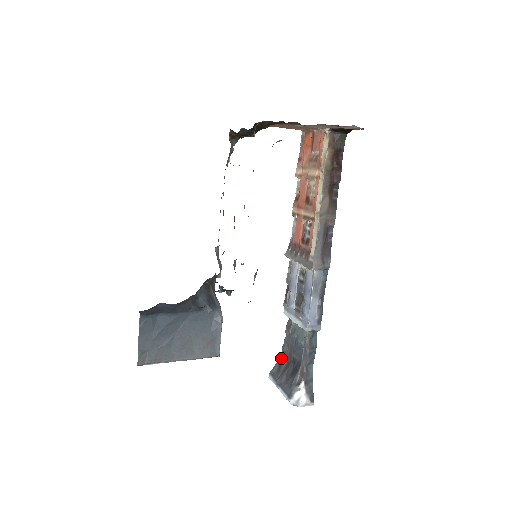
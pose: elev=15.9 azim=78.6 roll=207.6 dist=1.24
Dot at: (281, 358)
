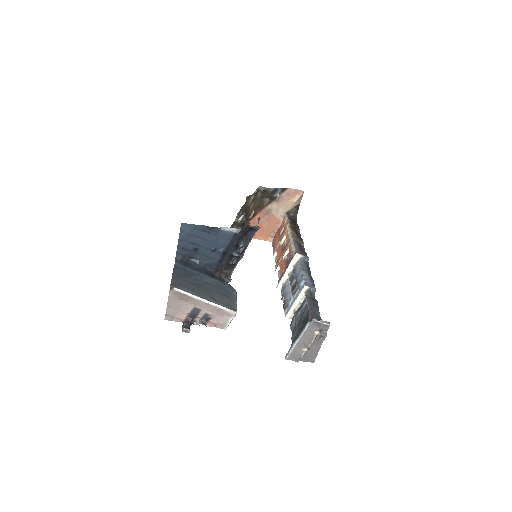
Dot at: occluded
